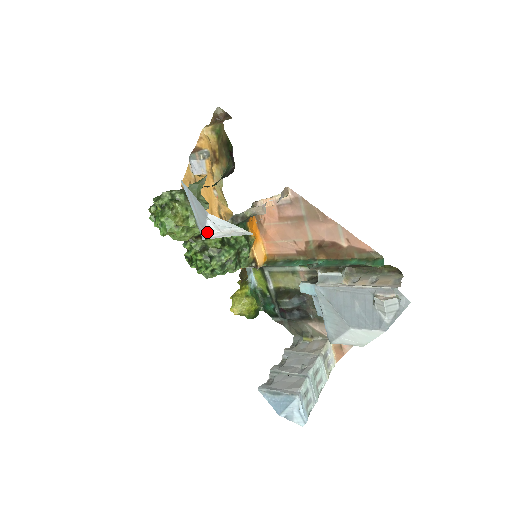
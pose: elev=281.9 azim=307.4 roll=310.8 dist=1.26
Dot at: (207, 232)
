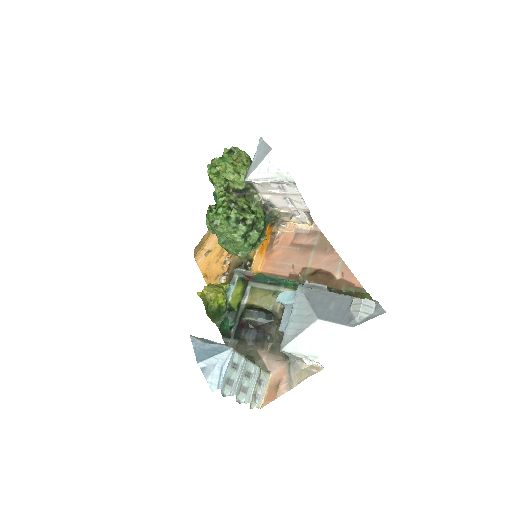
Dot at: (256, 172)
